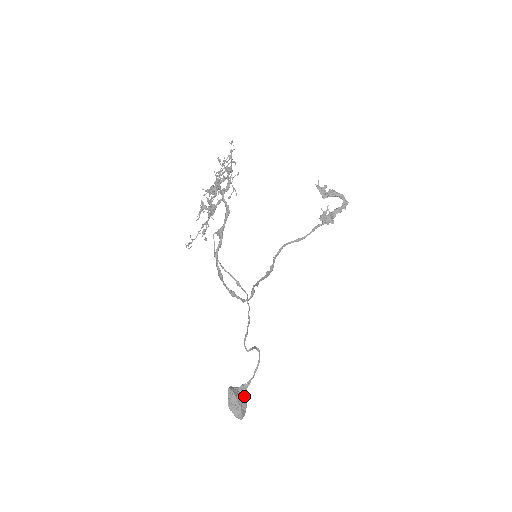
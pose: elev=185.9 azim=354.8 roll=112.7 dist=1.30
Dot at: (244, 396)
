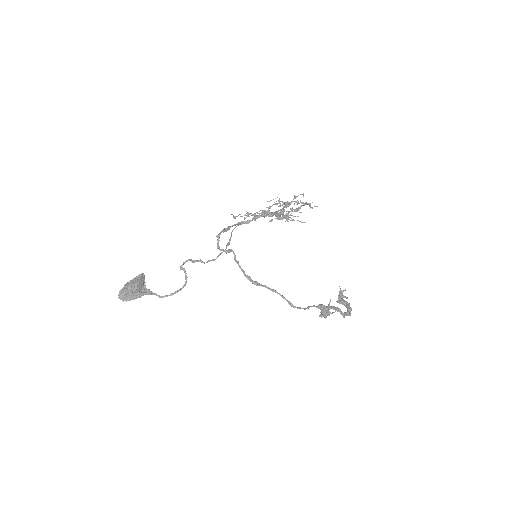
Dot at: (141, 293)
